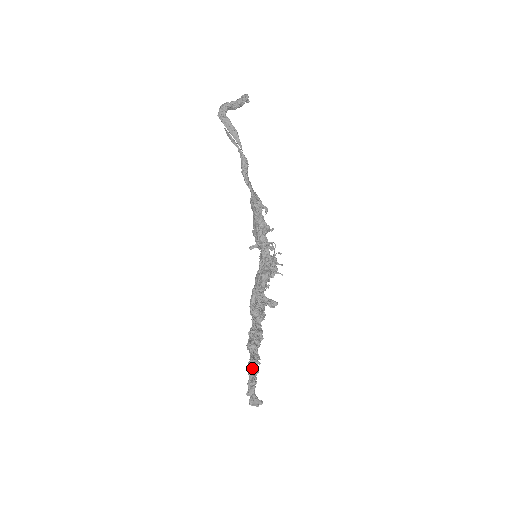
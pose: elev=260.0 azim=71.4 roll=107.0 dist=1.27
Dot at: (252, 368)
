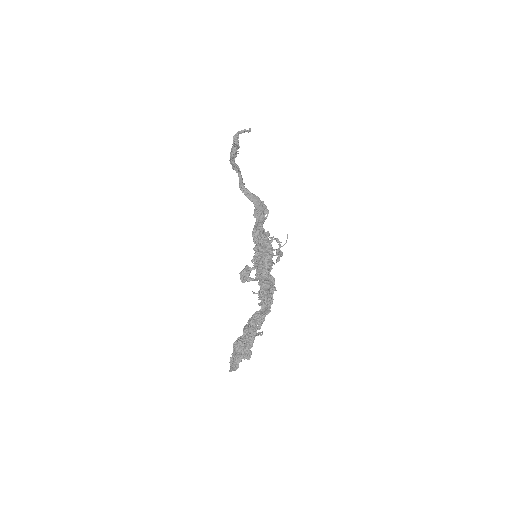
Dot at: (233, 345)
